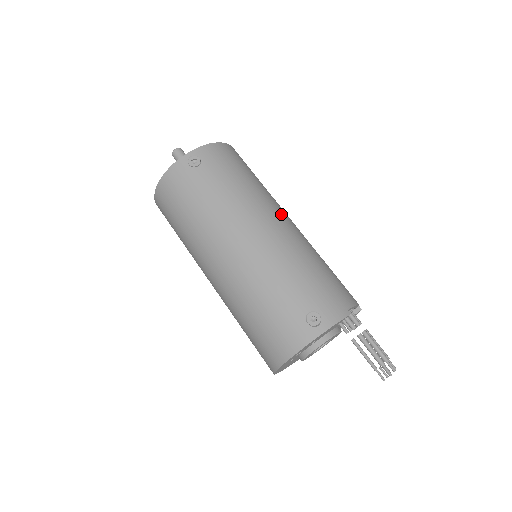
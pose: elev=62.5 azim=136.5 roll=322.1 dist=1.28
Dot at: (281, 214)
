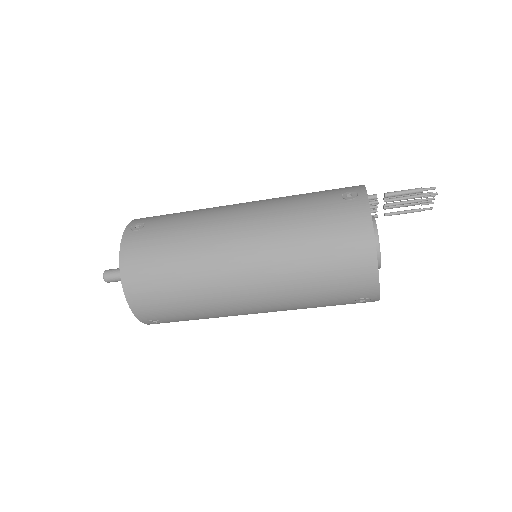
Dot at: occluded
